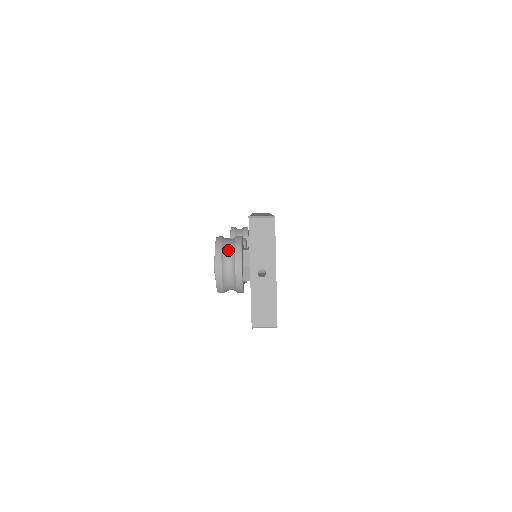
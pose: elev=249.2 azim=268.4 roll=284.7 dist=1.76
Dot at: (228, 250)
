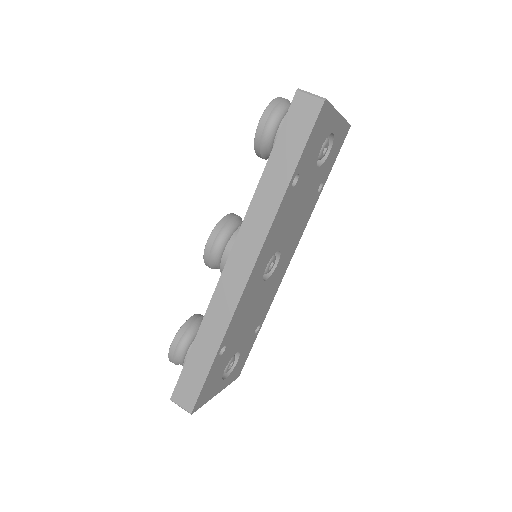
Dot at: occluded
